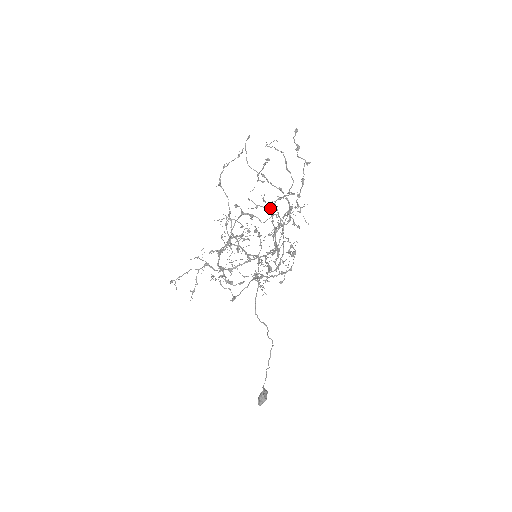
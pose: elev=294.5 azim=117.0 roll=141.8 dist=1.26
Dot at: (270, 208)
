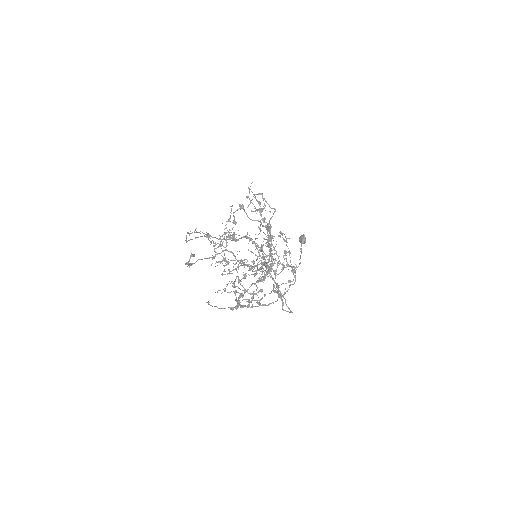
Dot at: (257, 282)
